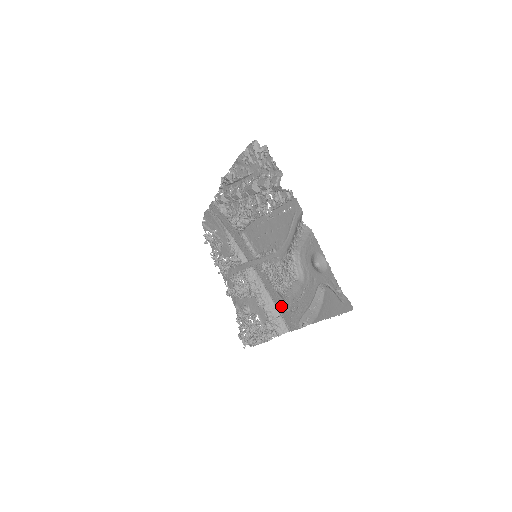
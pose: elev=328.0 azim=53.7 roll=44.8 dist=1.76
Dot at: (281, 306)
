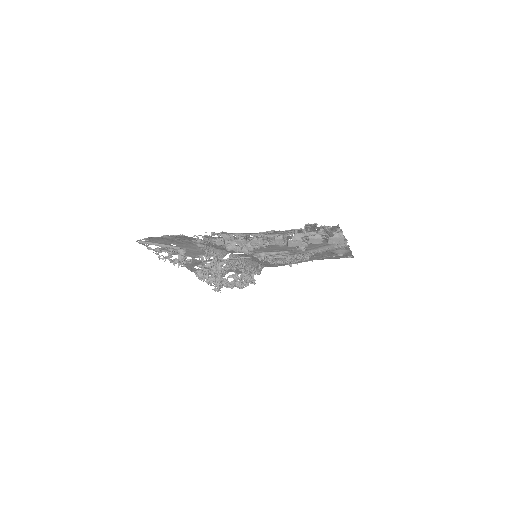
Dot at: occluded
